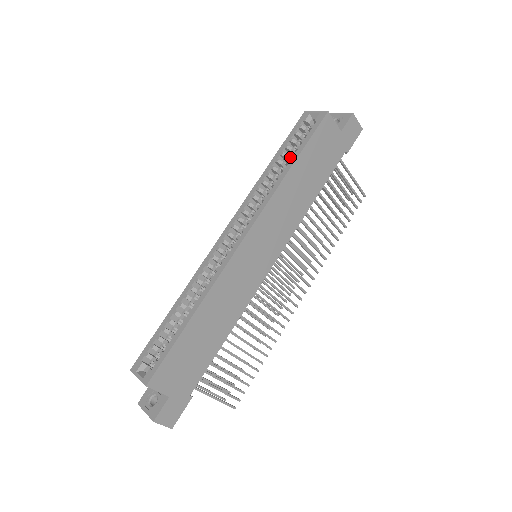
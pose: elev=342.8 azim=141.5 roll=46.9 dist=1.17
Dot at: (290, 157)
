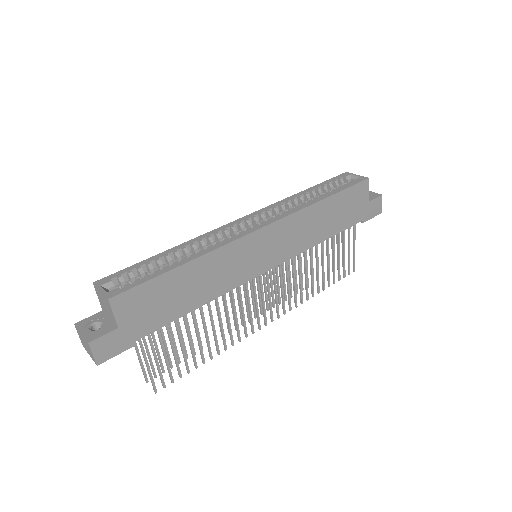
Dot at: occluded
